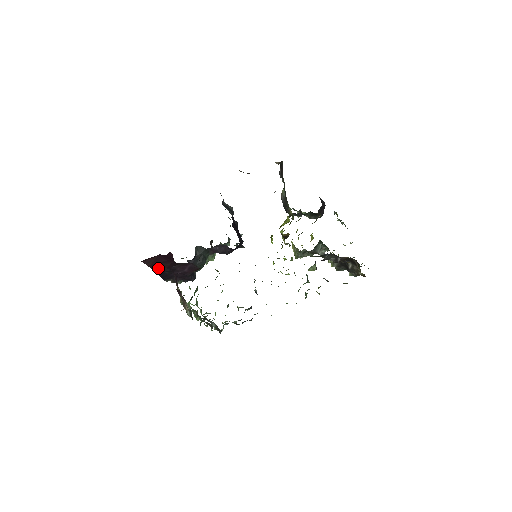
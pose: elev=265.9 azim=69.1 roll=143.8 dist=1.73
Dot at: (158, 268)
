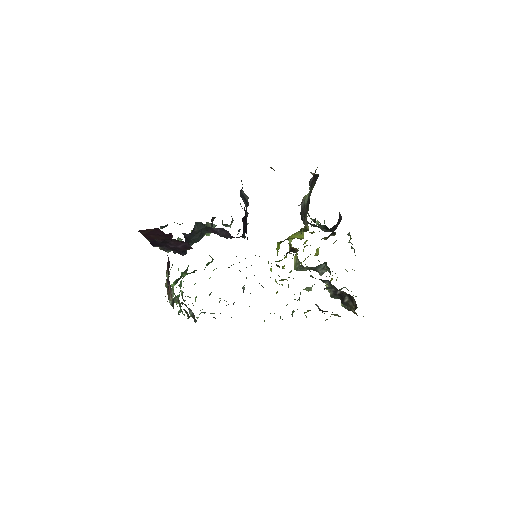
Dot at: (151, 237)
